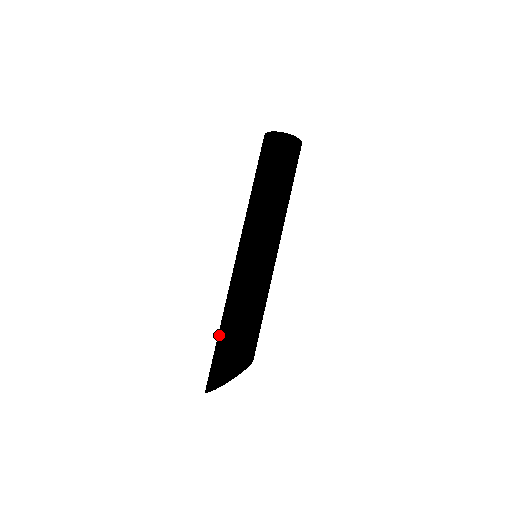
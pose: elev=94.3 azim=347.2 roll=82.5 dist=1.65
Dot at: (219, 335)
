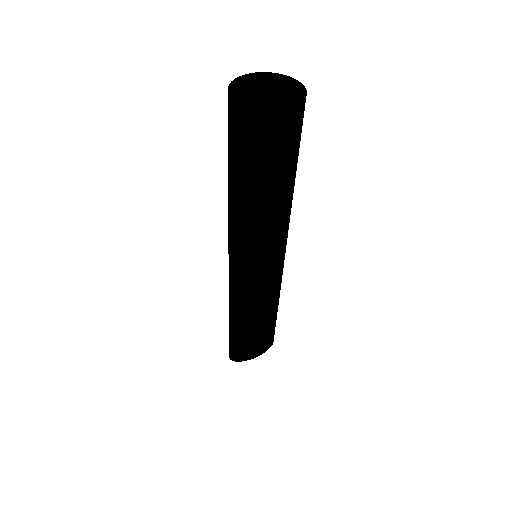
Dot at: occluded
